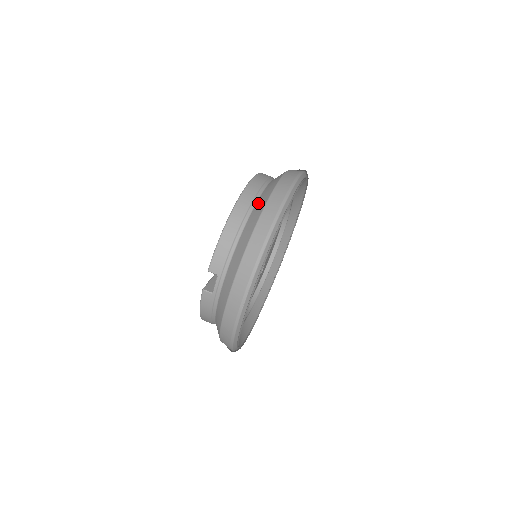
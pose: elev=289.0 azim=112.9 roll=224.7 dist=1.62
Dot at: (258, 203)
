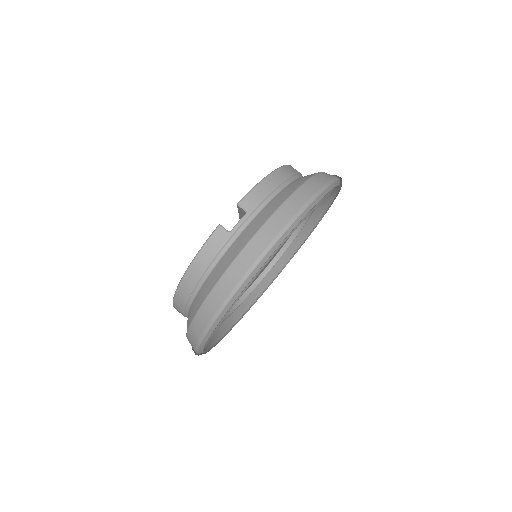
Dot at: occluded
